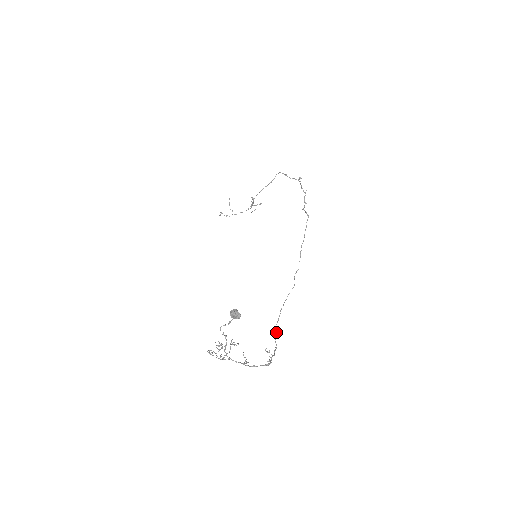
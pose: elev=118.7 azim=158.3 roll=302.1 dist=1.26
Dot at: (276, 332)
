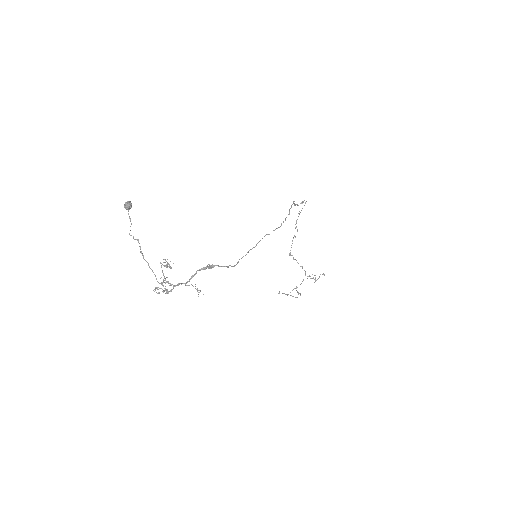
Dot at: occluded
